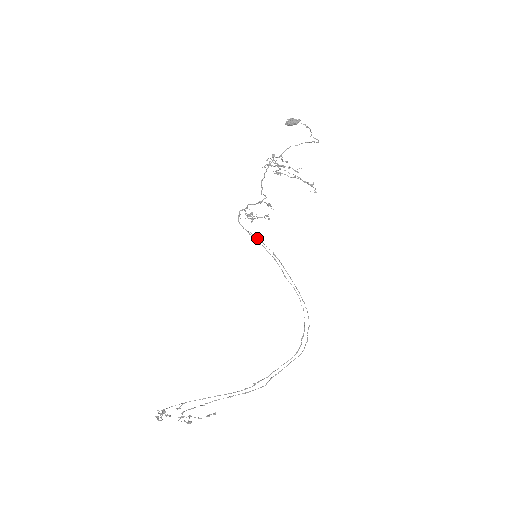
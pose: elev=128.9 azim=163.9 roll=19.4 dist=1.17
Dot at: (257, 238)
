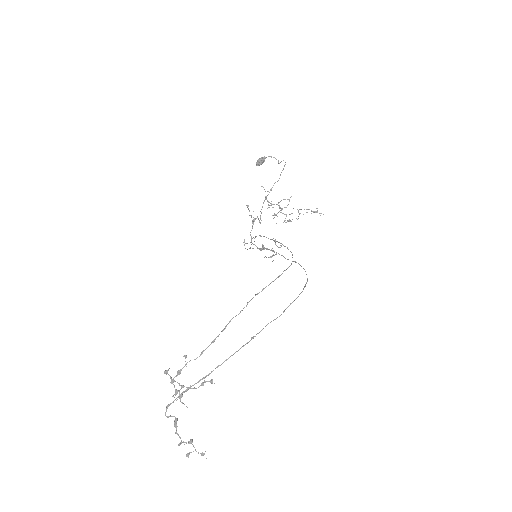
Dot at: occluded
